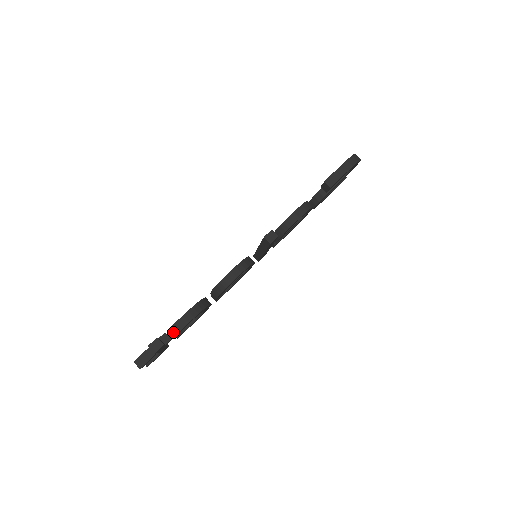
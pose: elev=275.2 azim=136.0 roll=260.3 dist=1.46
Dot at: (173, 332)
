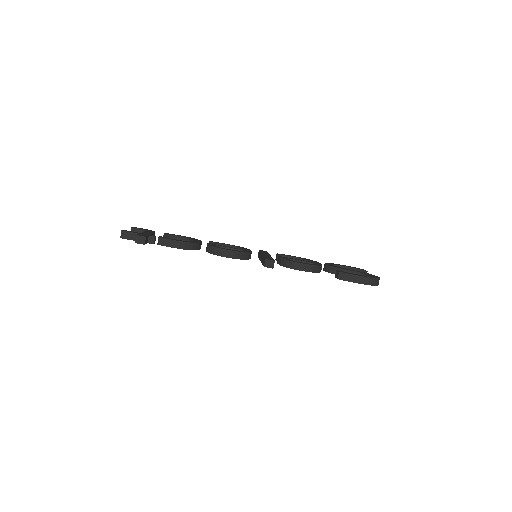
Dot at: (160, 241)
